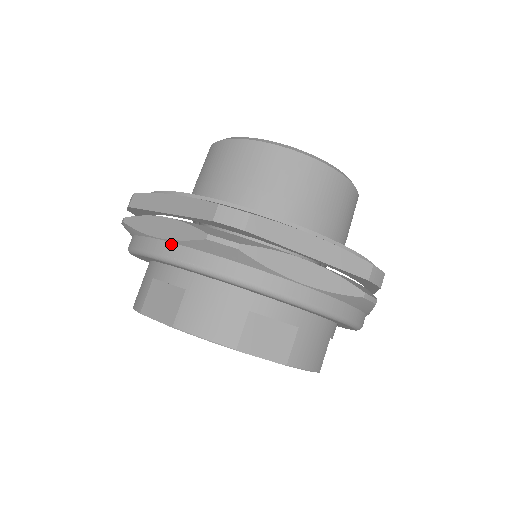
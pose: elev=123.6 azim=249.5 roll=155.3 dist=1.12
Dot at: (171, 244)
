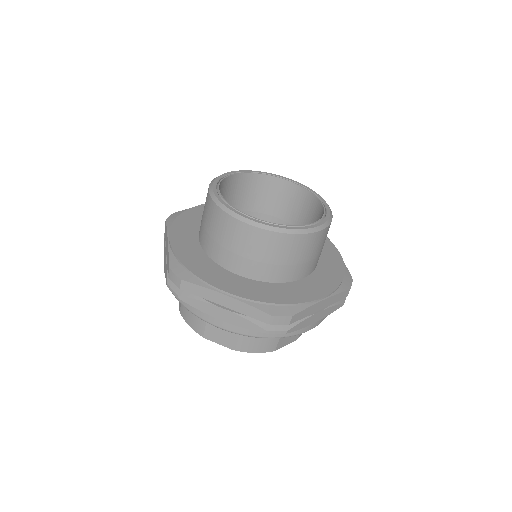
Dot at: occluded
